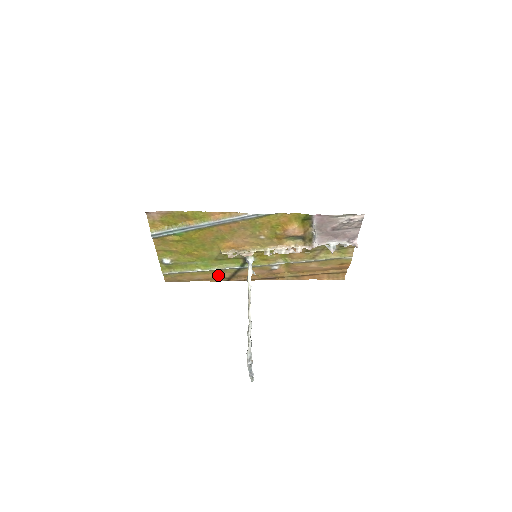
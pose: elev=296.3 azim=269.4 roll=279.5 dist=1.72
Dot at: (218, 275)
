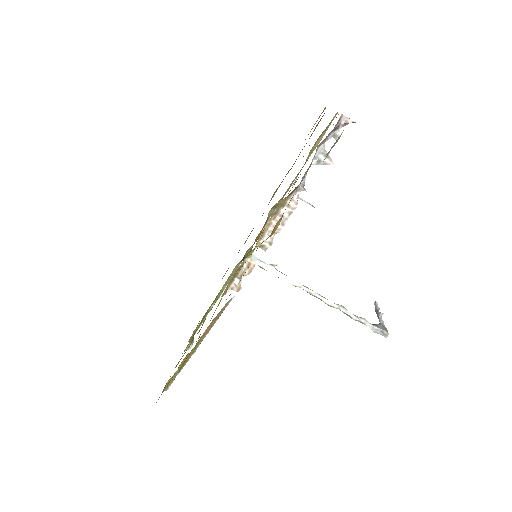
Dot at: occluded
